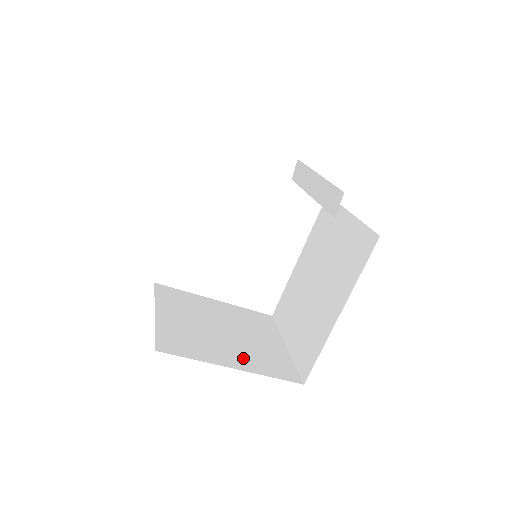
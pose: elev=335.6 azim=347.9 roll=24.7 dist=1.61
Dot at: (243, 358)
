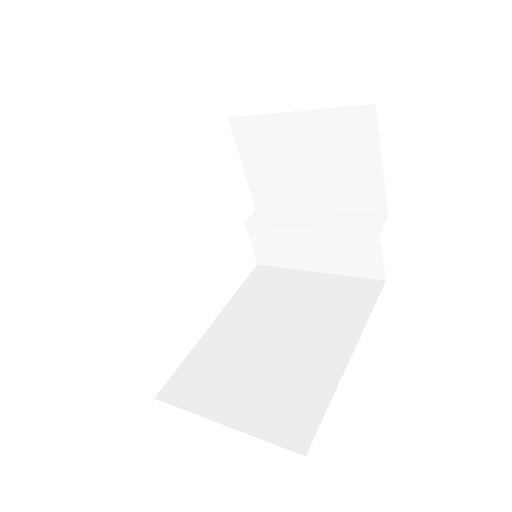
Dot at: occluded
